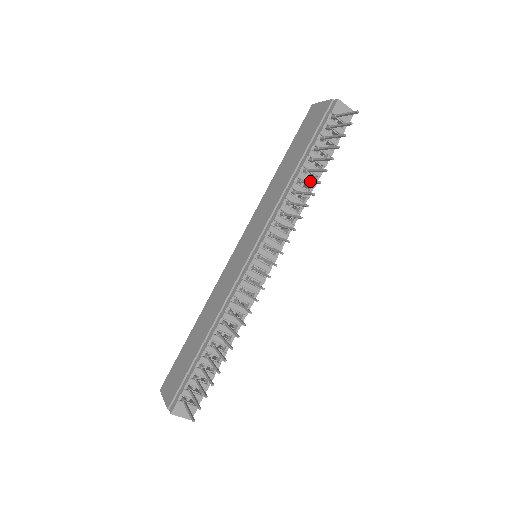
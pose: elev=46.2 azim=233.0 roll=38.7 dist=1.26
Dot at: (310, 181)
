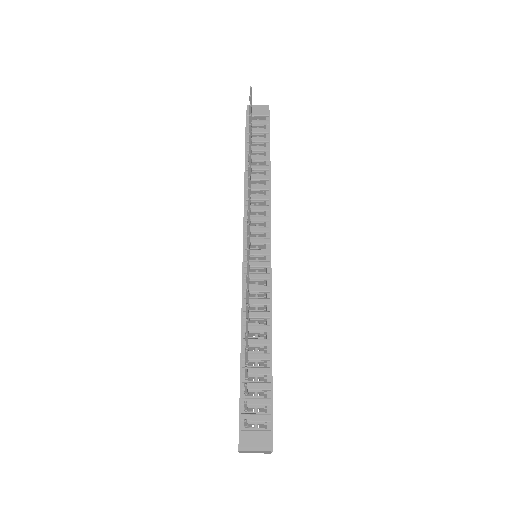
Dot at: occluded
